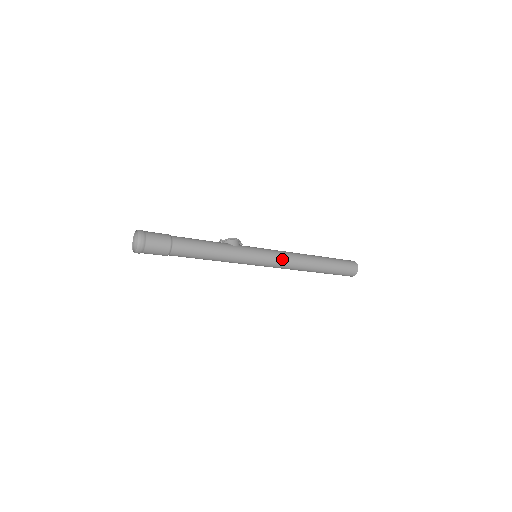
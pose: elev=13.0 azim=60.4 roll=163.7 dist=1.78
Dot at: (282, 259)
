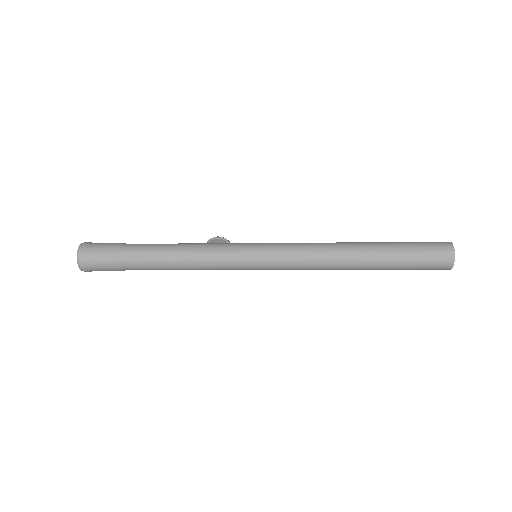
Dot at: (293, 248)
